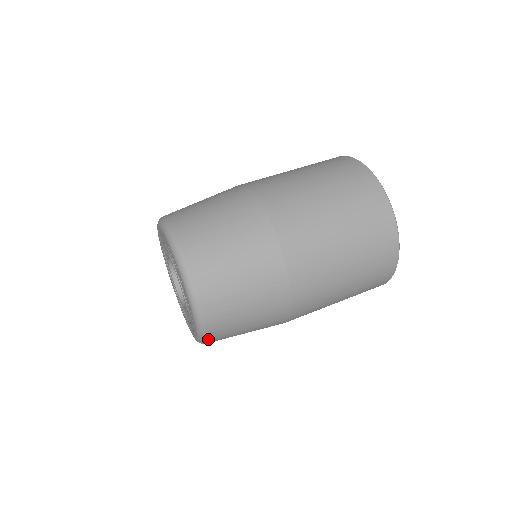
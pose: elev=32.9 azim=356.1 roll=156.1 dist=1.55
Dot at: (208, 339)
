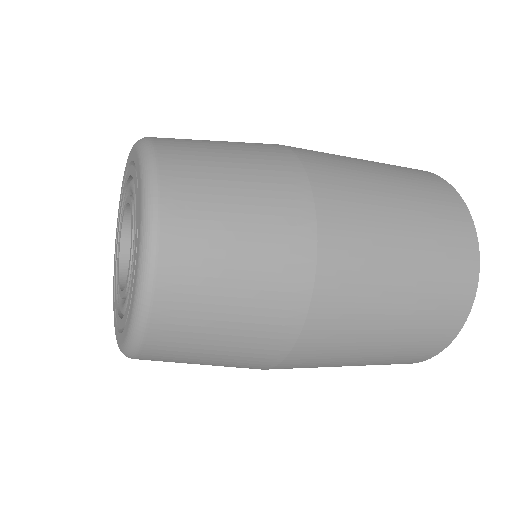
Dot at: (151, 322)
